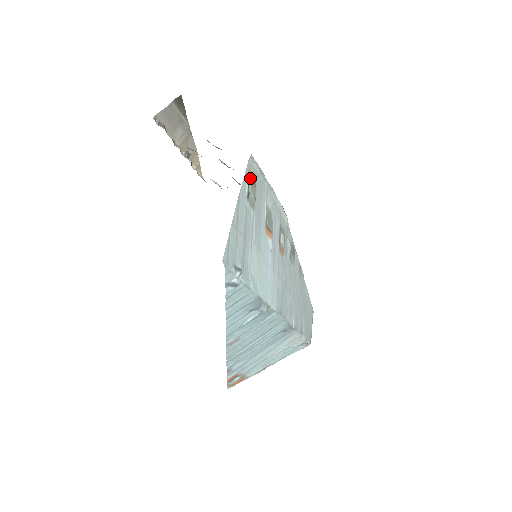
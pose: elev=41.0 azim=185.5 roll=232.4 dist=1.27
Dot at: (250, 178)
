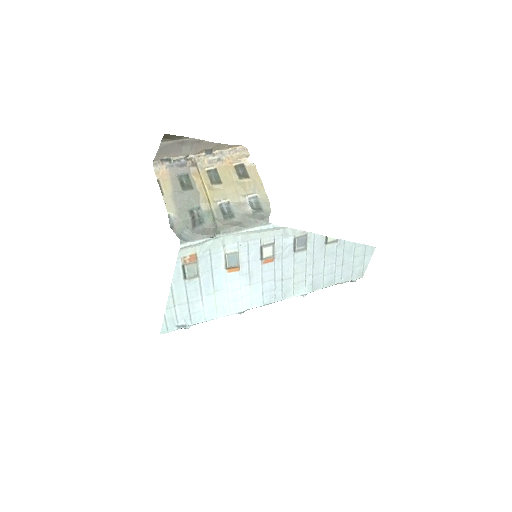
Dot at: (185, 262)
